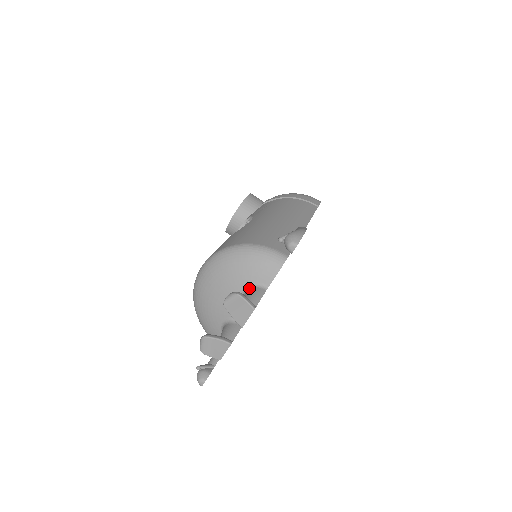
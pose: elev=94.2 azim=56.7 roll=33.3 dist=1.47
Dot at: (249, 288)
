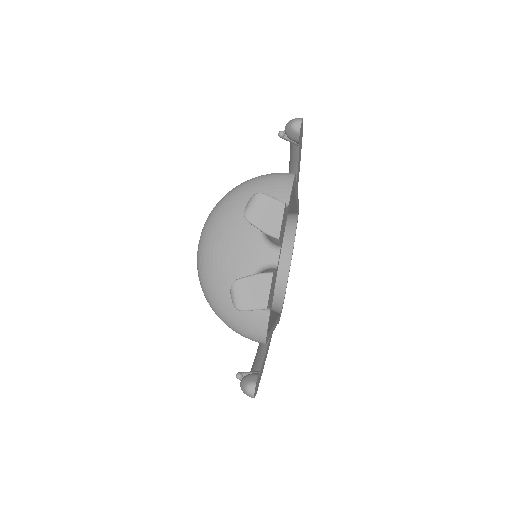
Dot at: occluded
